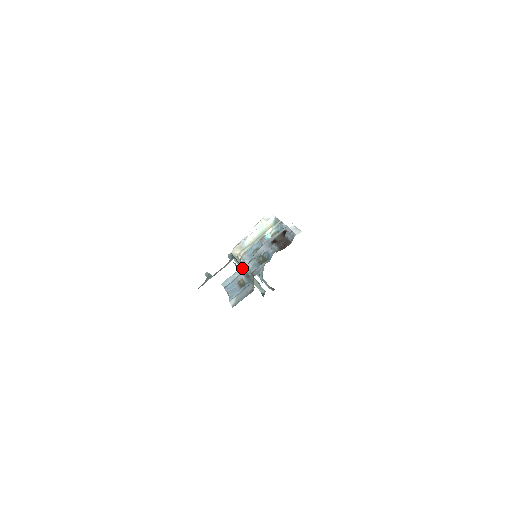
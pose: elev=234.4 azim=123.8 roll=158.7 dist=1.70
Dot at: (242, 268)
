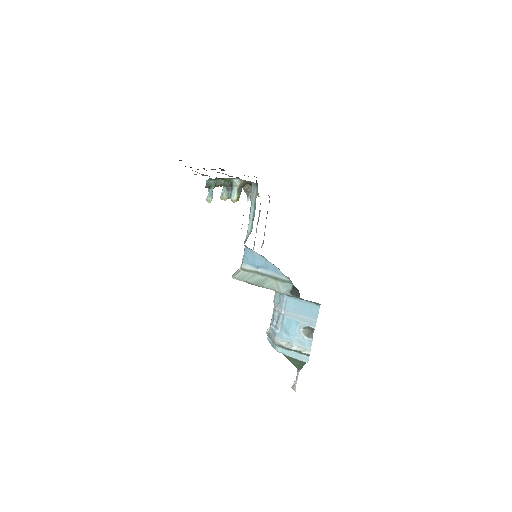
Dot at: (245, 240)
